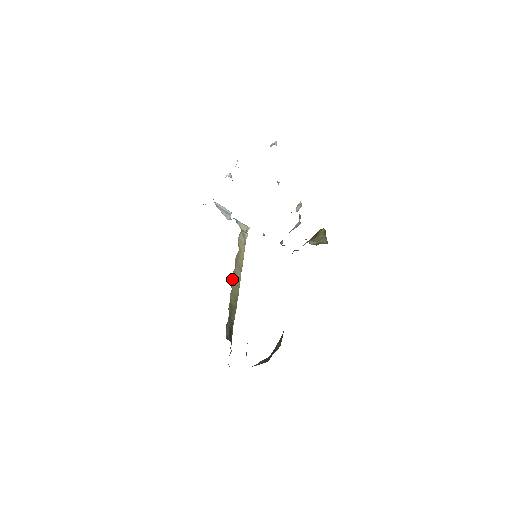
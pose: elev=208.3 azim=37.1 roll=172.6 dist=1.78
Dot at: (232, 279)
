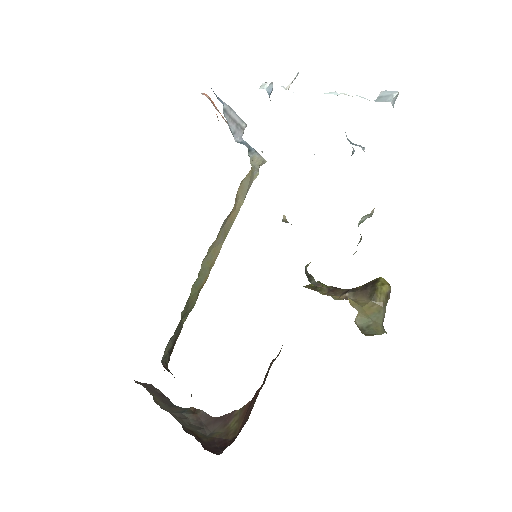
Dot at: (205, 257)
